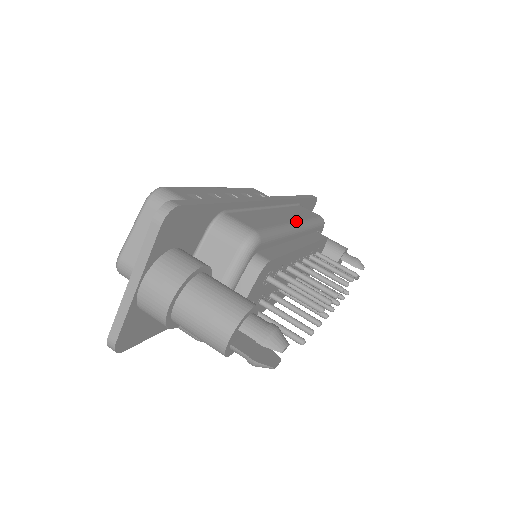
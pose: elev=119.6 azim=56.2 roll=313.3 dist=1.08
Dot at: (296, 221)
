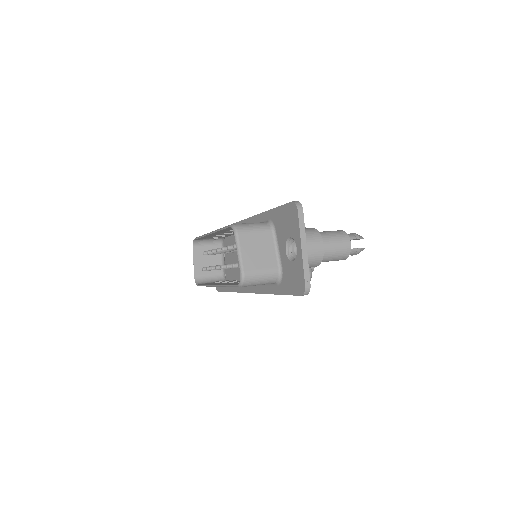
Dot at: occluded
